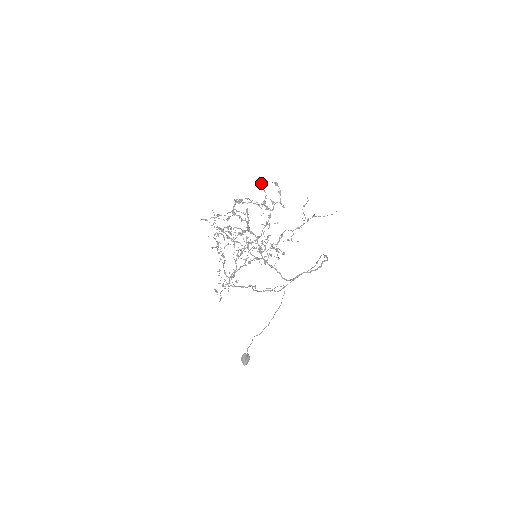
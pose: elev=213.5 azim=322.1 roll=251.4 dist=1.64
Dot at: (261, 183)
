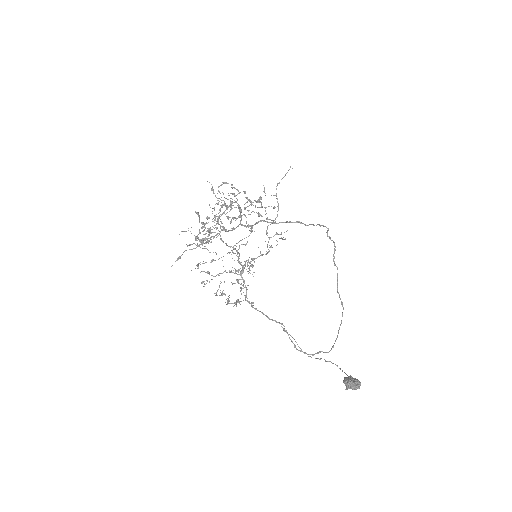
Dot at: (212, 189)
